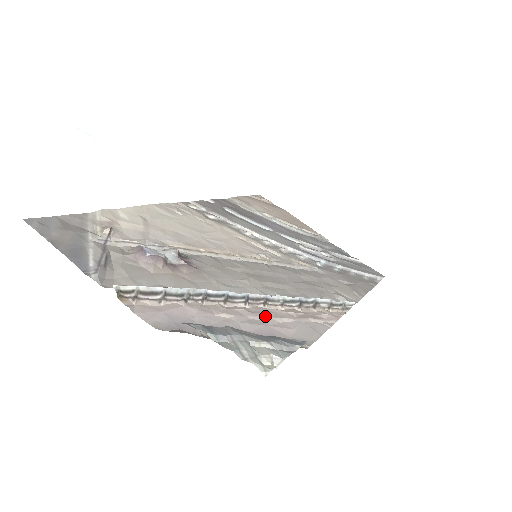
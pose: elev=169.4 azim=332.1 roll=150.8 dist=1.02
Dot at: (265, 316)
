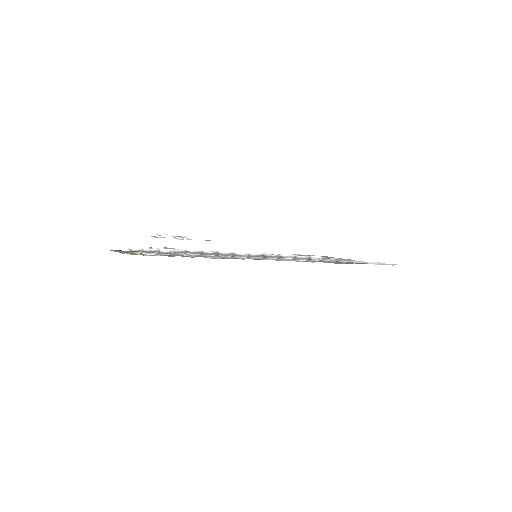
Dot at: occluded
